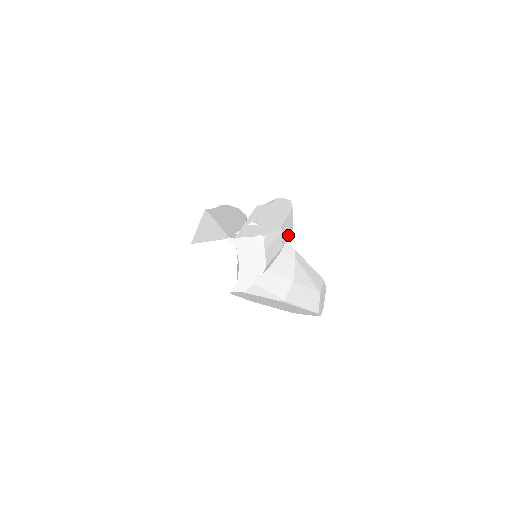
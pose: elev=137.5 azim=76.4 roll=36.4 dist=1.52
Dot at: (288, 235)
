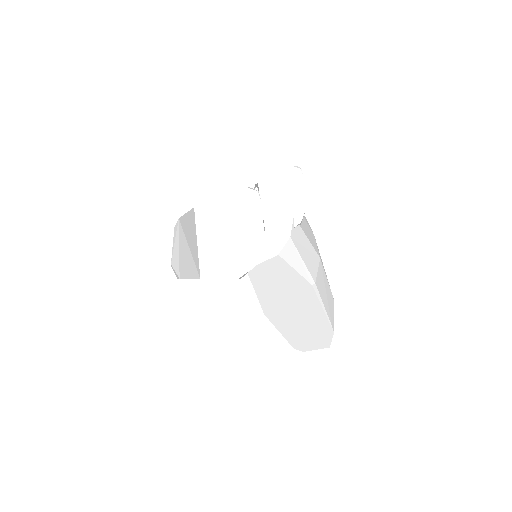
Dot at: occluded
